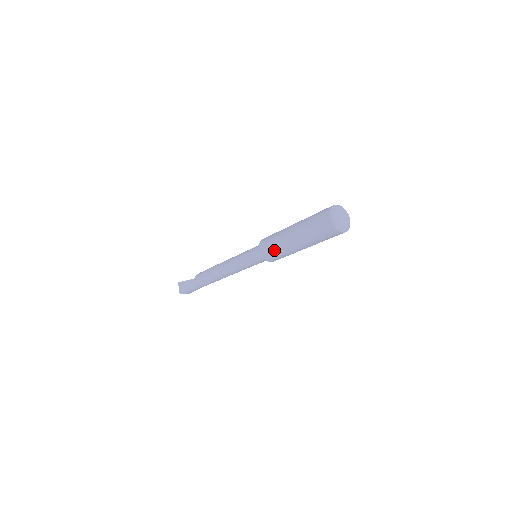
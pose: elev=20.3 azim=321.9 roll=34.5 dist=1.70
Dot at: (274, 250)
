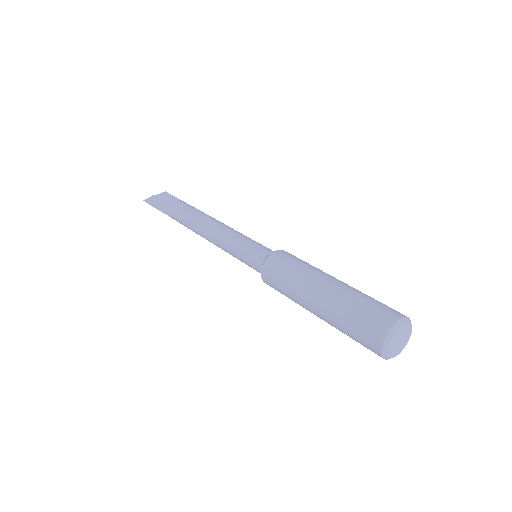
Dot at: occluded
